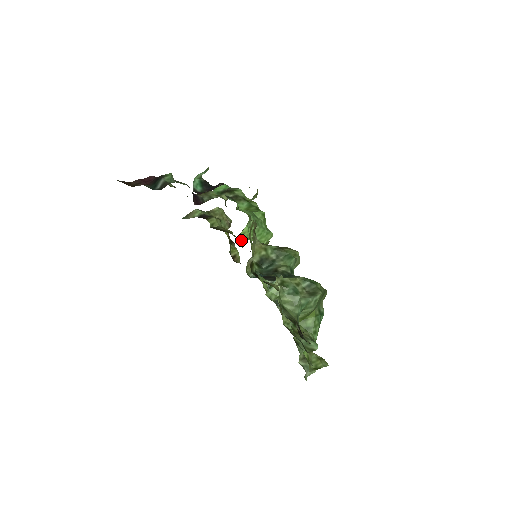
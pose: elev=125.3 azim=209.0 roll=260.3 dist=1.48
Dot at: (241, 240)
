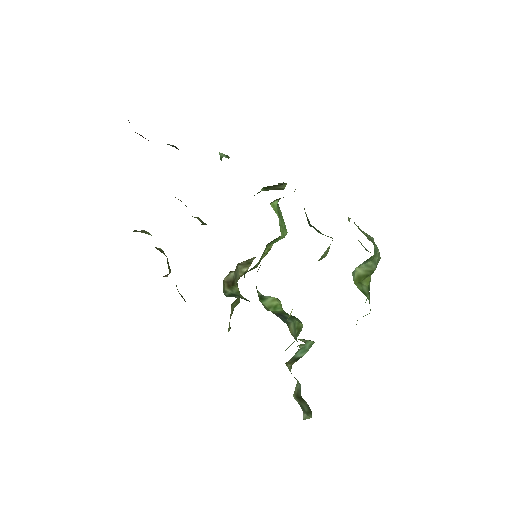
Dot at: occluded
